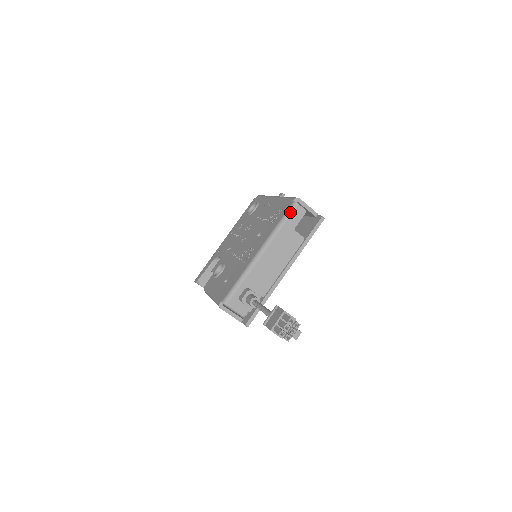
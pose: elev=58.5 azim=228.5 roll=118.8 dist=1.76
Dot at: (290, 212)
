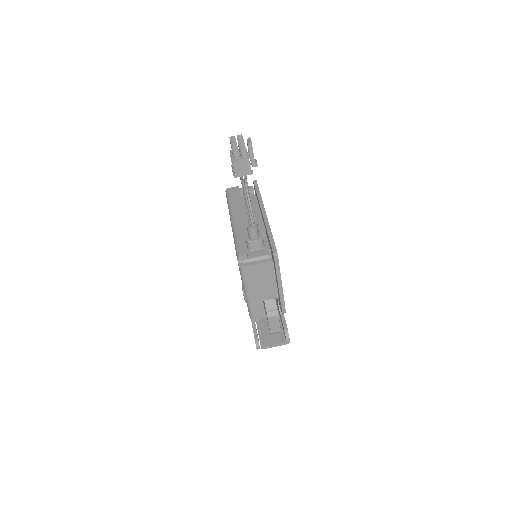
Dot at: (228, 194)
